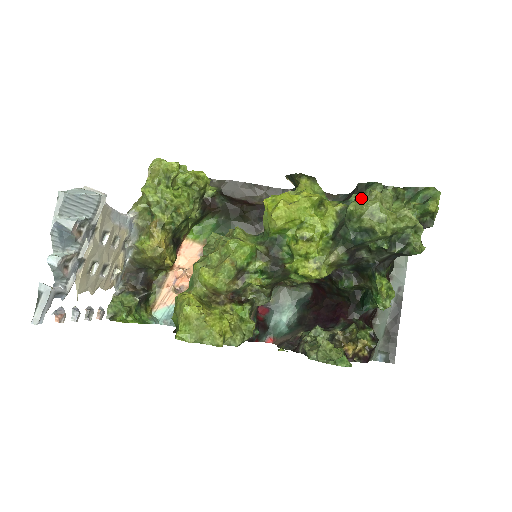
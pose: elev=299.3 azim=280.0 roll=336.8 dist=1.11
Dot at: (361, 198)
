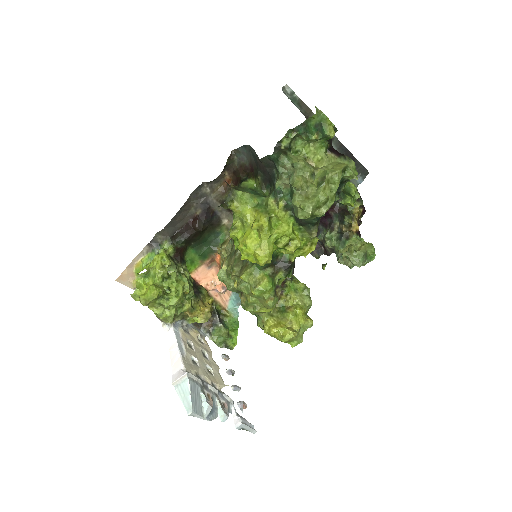
Dot at: (301, 209)
